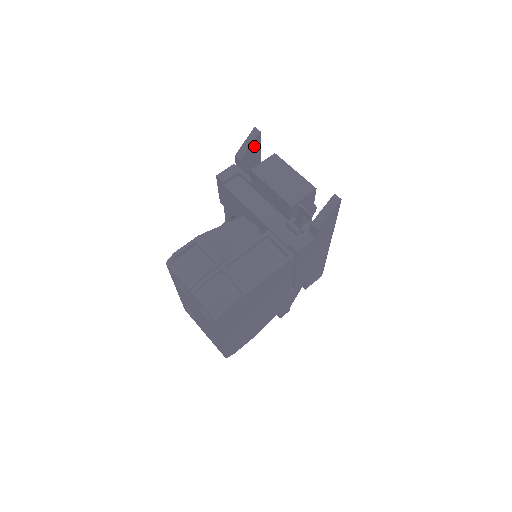
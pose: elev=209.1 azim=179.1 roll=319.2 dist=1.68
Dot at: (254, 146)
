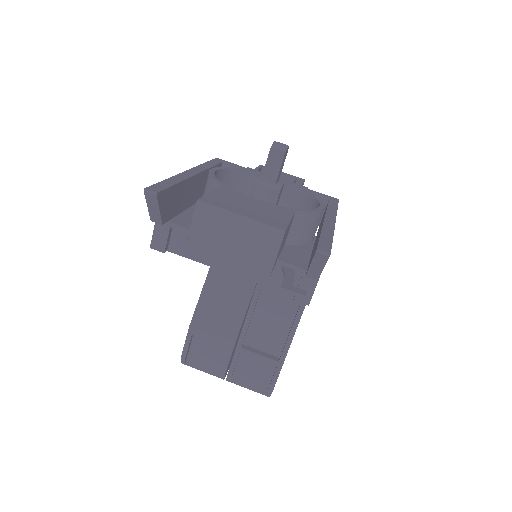
Dot at: (163, 201)
